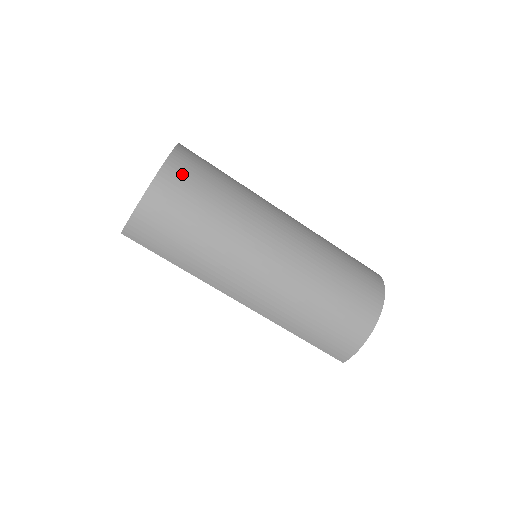
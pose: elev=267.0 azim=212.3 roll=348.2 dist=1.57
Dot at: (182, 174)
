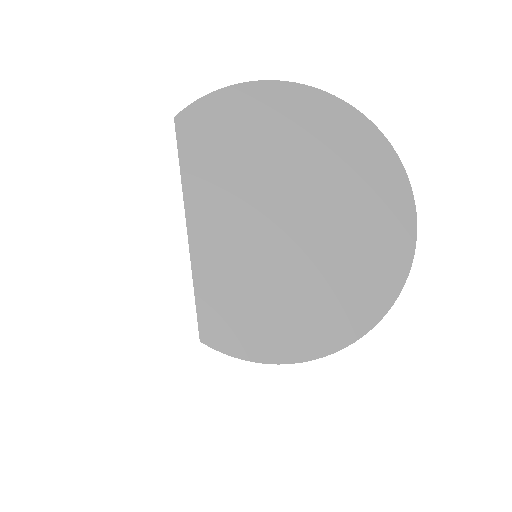
Dot at: occluded
